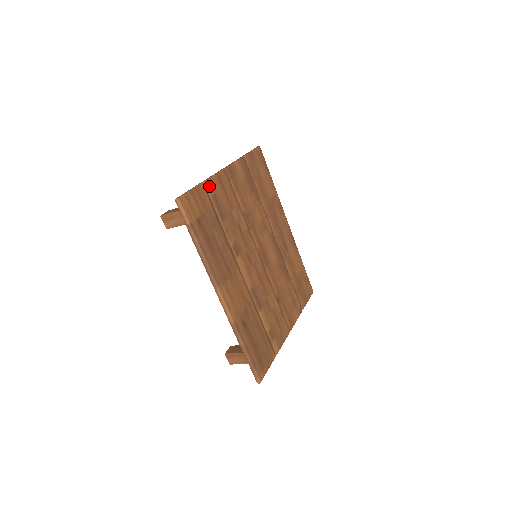
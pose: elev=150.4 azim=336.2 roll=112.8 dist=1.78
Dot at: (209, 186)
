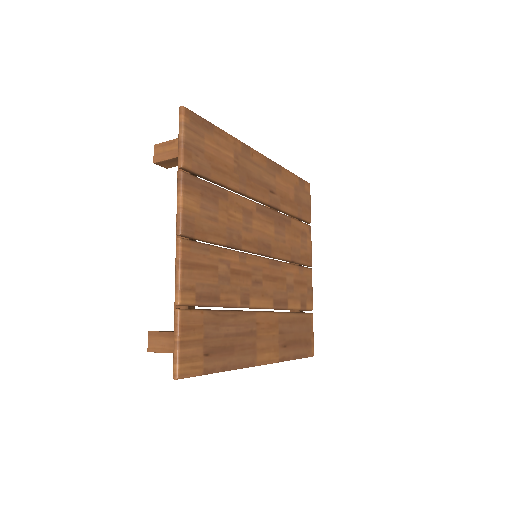
Dot at: (186, 298)
